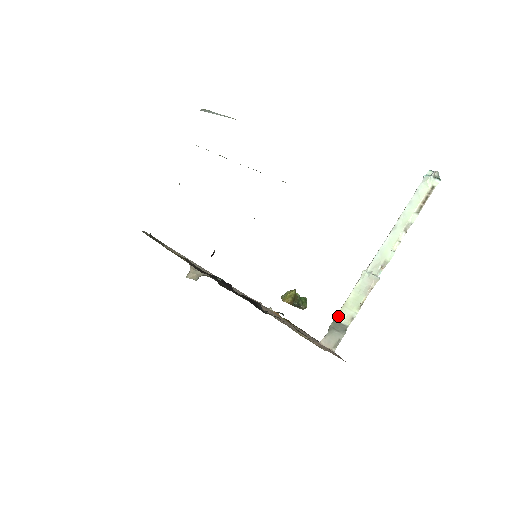
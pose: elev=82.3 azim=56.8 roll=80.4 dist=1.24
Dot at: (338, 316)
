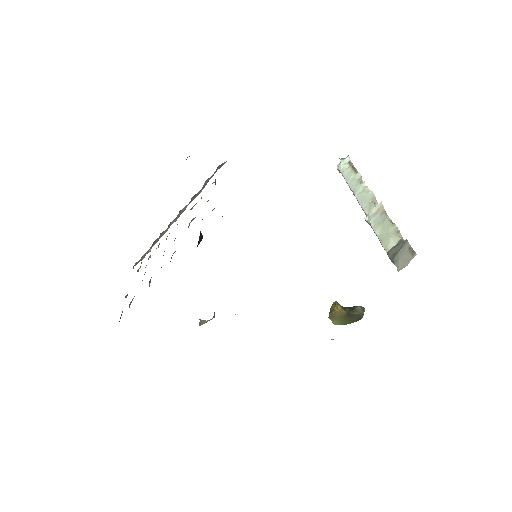
Dot at: (386, 248)
